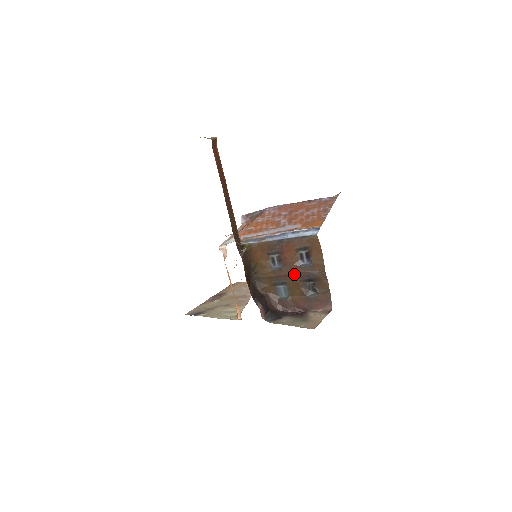
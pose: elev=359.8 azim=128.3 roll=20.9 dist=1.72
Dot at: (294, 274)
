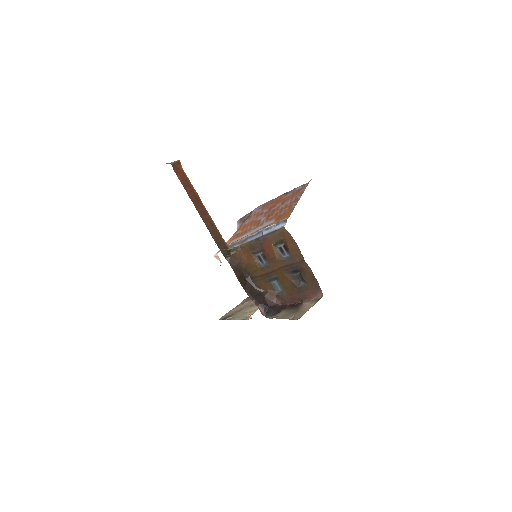
Dot at: (280, 268)
